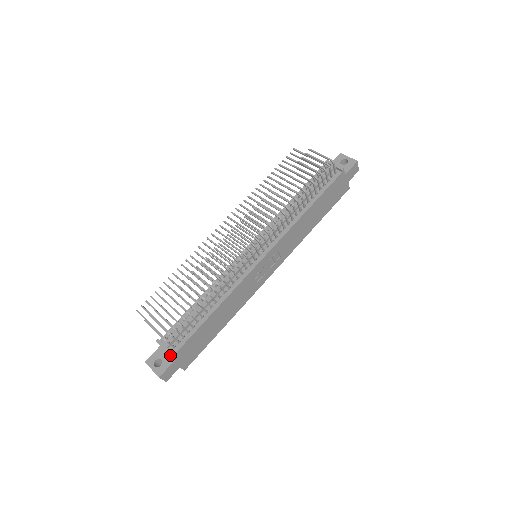
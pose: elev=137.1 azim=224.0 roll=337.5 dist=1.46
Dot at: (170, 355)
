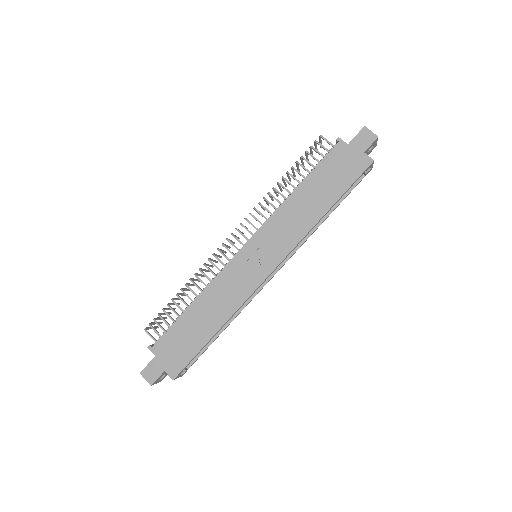
Dot at: (148, 347)
